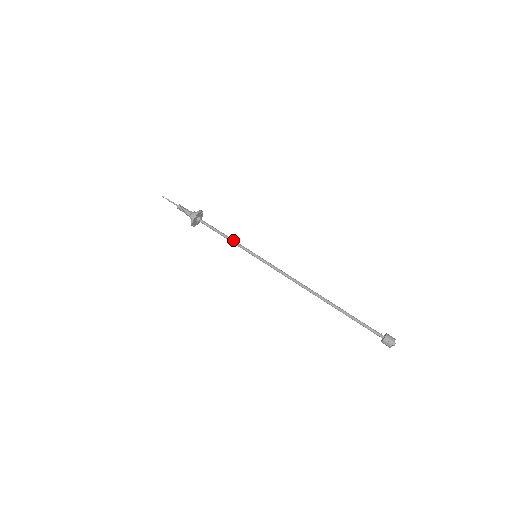
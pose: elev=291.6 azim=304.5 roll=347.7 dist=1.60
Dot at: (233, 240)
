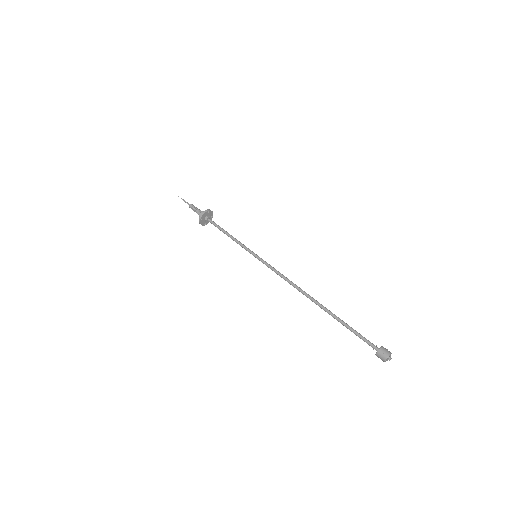
Dot at: occluded
